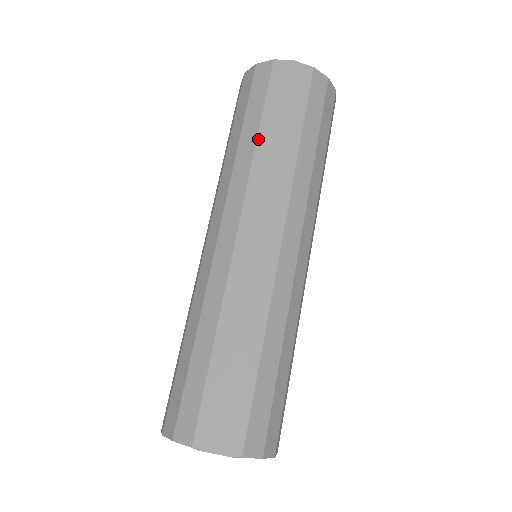
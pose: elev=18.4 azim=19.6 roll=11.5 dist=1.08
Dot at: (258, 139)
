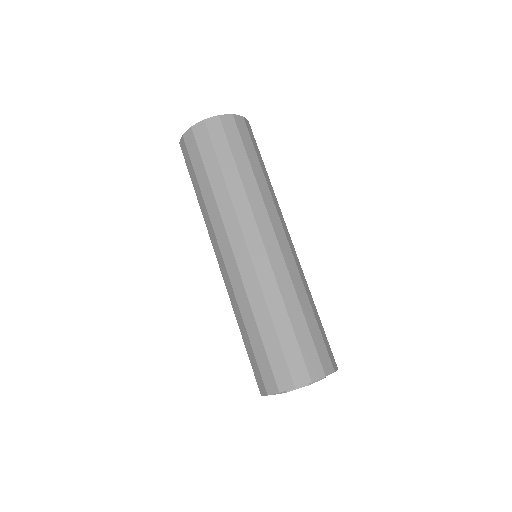
Dot at: (240, 174)
